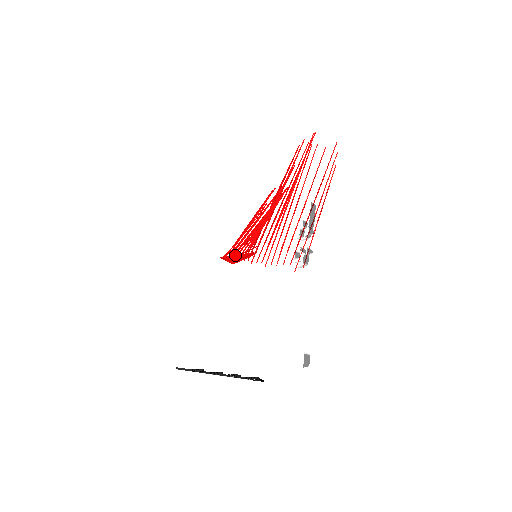
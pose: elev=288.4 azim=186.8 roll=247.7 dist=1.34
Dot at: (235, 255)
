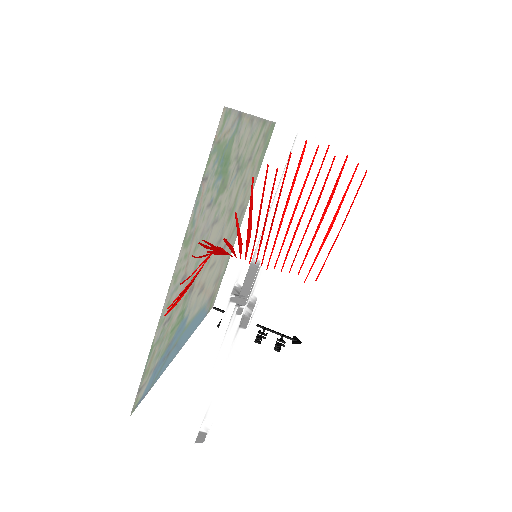
Dot at: (194, 276)
